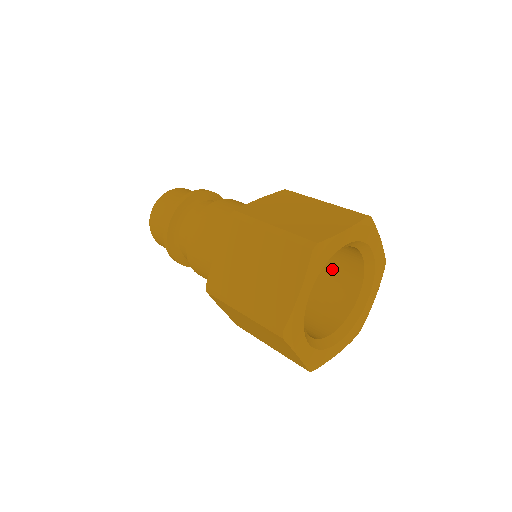
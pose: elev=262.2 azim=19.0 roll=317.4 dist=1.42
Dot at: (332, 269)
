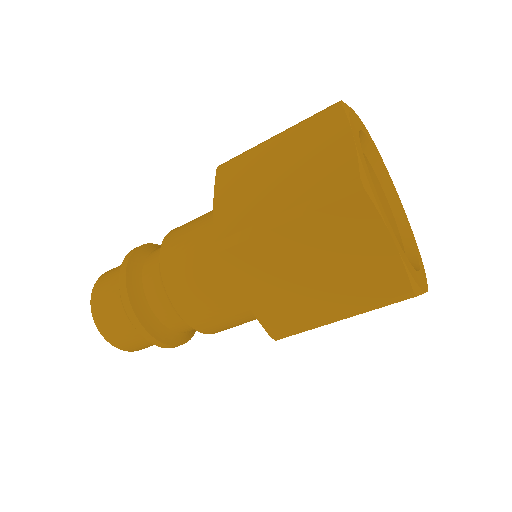
Dot at: occluded
